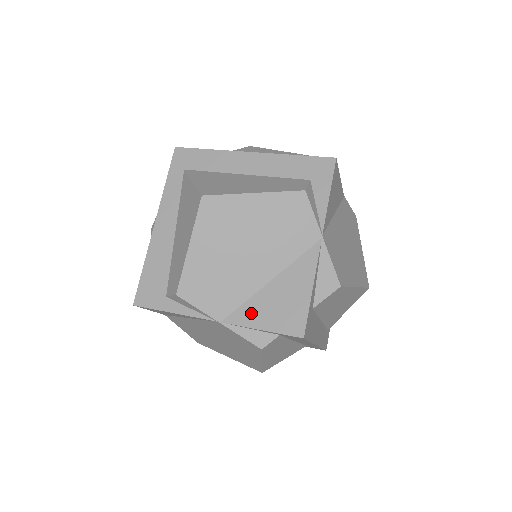
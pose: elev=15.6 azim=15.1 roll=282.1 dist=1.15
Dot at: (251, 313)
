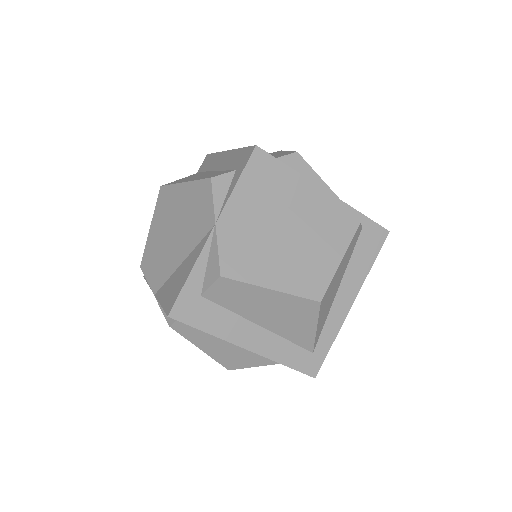
Dot at: (164, 290)
